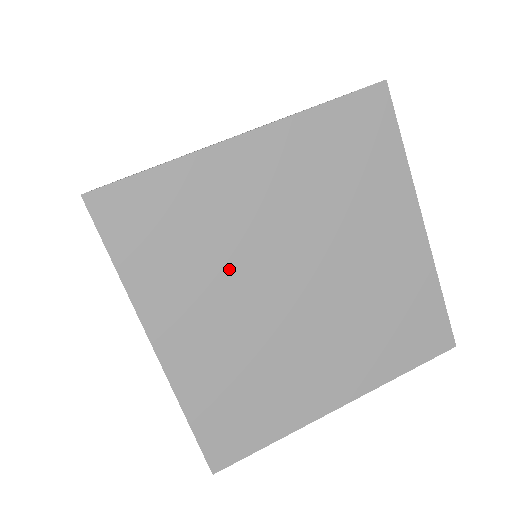
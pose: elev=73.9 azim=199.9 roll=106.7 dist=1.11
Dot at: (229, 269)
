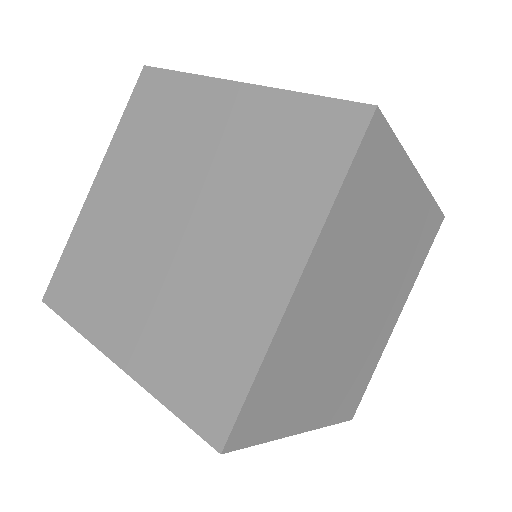
Dot at: (324, 353)
